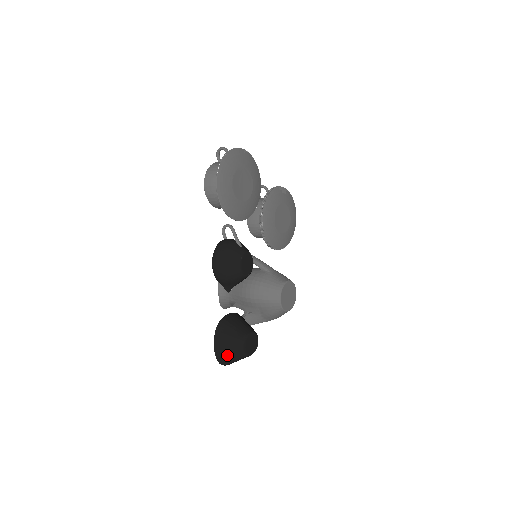
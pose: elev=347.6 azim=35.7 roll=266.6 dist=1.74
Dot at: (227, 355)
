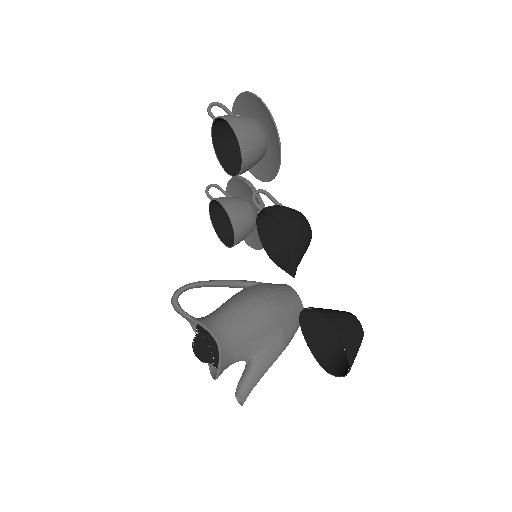
Dot at: (355, 344)
